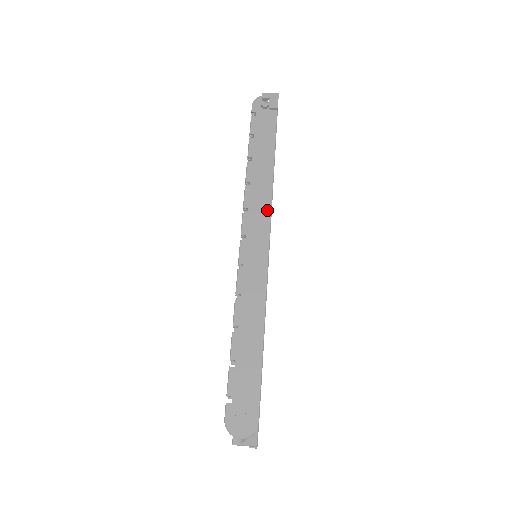
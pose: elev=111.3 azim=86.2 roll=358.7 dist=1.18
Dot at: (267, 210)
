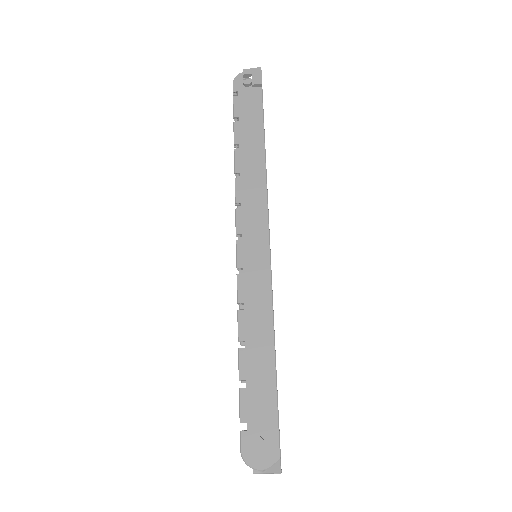
Dot at: (263, 203)
